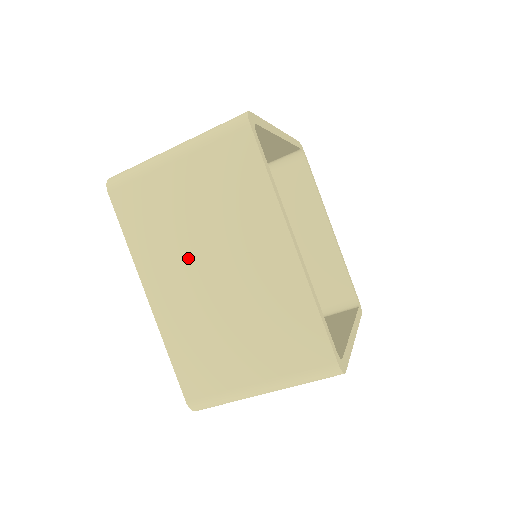
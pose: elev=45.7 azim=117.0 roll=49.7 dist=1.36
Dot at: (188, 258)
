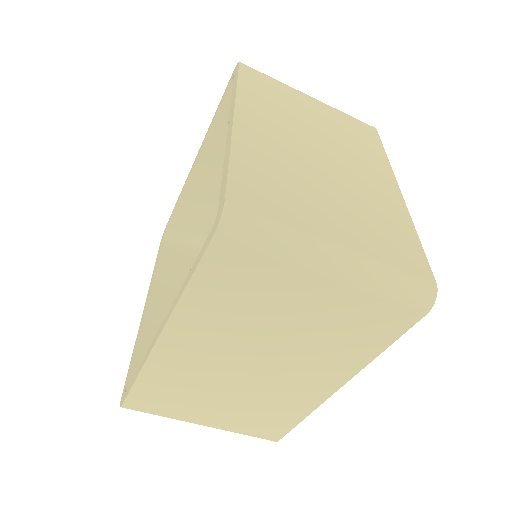
Dot at: (240, 344)
